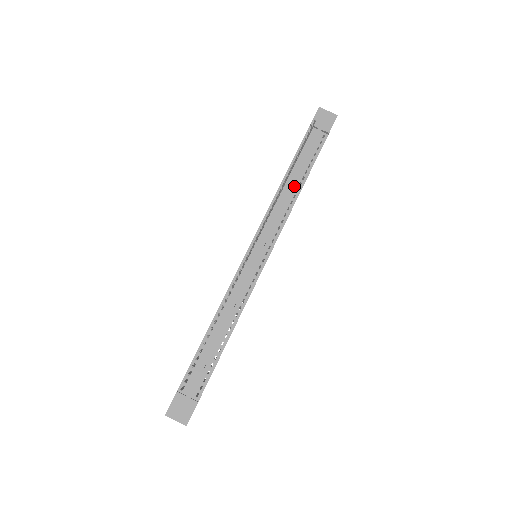
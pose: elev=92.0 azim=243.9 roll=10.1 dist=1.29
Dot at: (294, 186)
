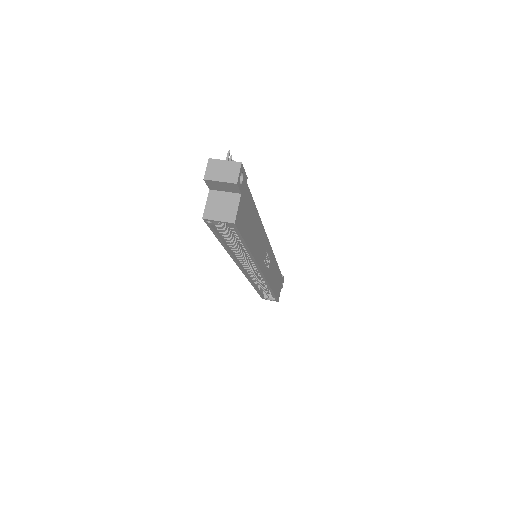
Dot at: occluded
